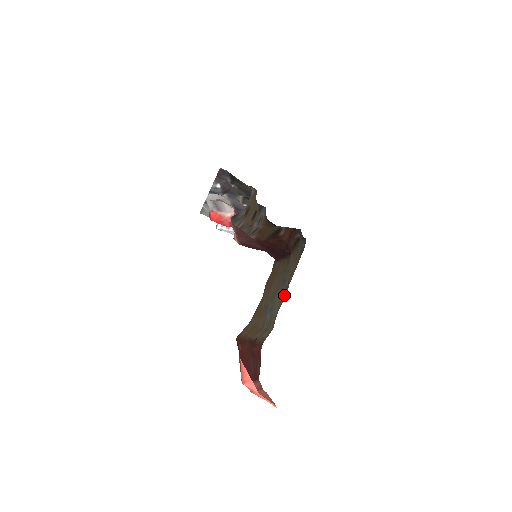
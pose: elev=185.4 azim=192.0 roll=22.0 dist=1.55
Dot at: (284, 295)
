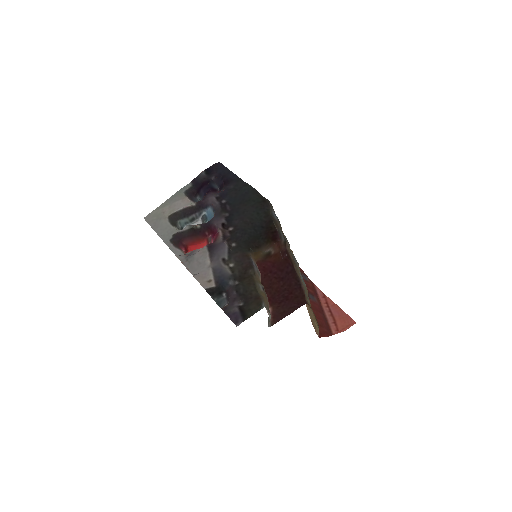
Dot at: occluded
